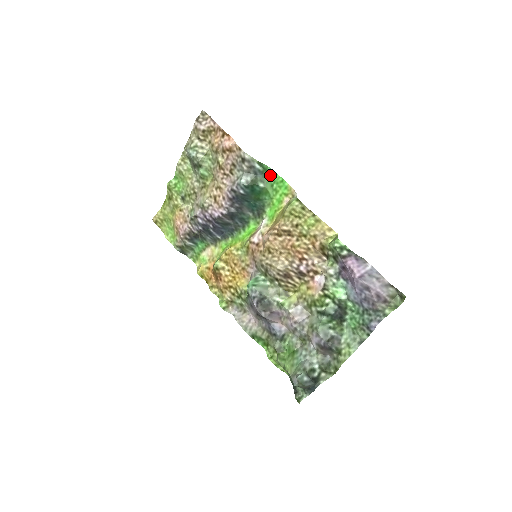
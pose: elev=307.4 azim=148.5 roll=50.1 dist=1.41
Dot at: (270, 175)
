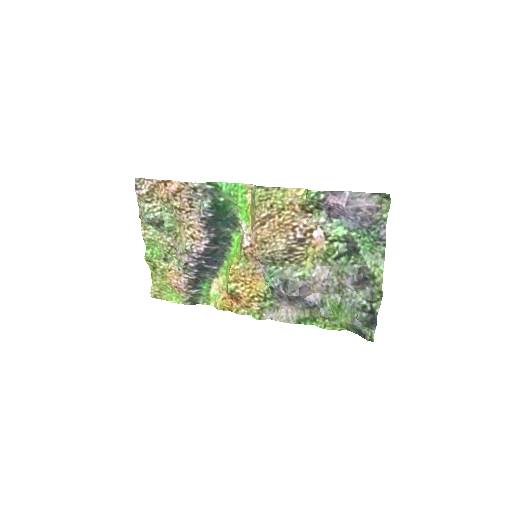
Dot at: (223, 188)
